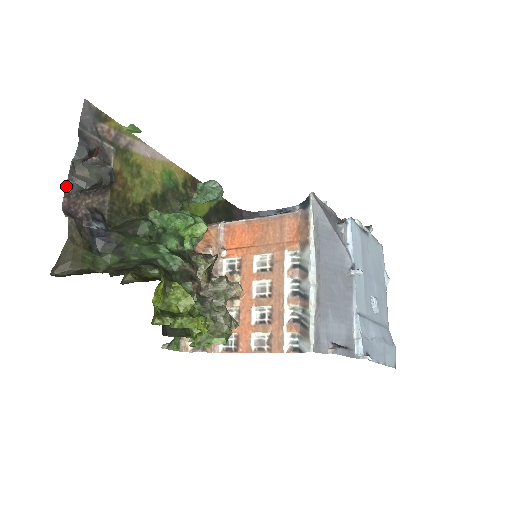
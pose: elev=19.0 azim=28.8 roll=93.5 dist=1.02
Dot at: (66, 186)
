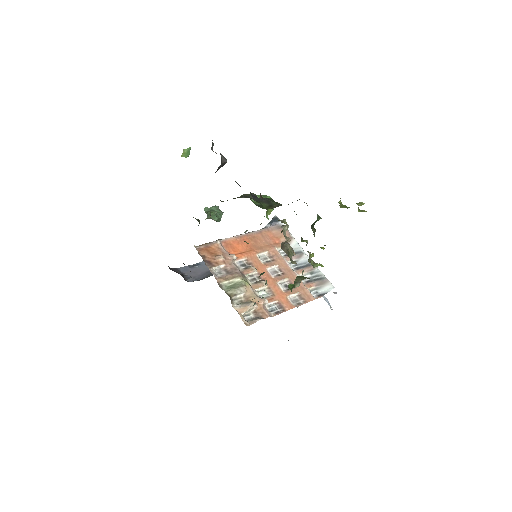
Dot at: (221, 155)
